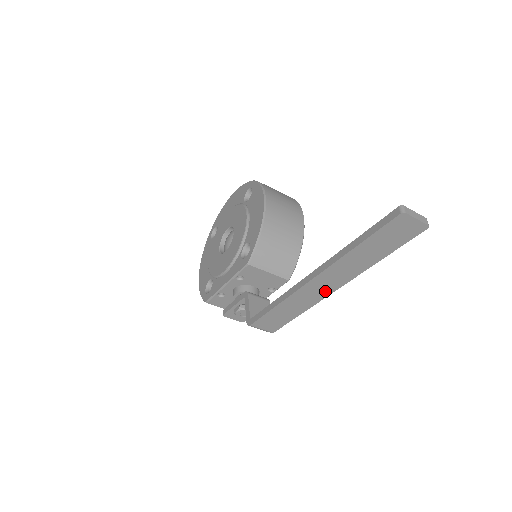
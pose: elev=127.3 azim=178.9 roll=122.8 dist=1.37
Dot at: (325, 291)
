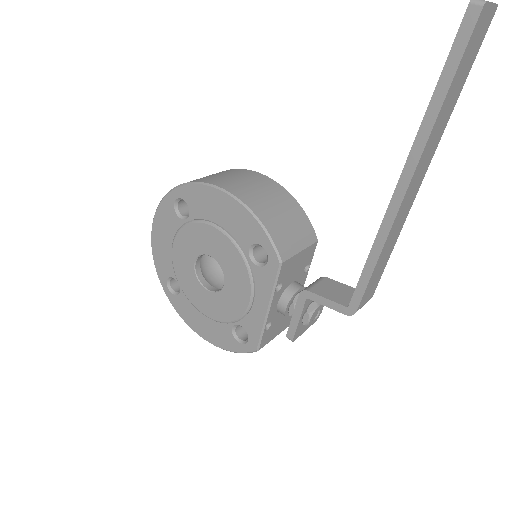
Dot at: (414, 194)
